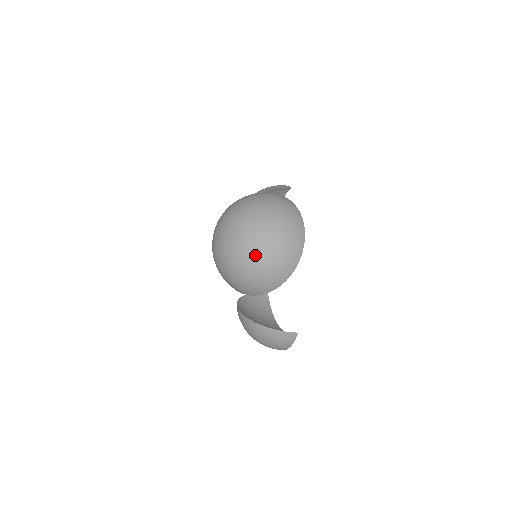
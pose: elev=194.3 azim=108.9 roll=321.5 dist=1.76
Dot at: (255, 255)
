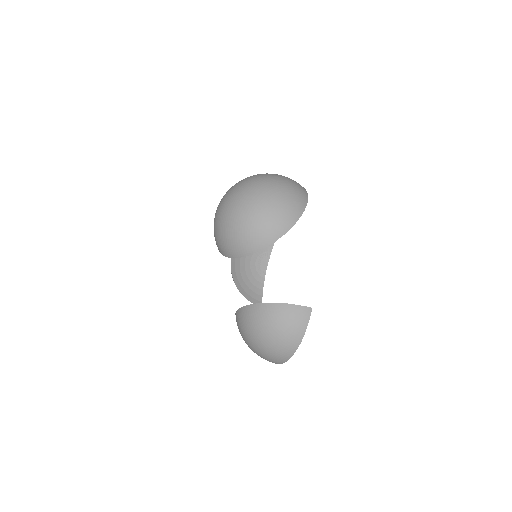
Dot at: (262, 194)
